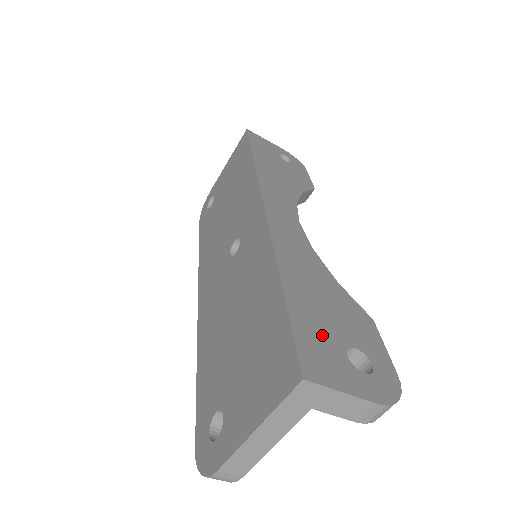
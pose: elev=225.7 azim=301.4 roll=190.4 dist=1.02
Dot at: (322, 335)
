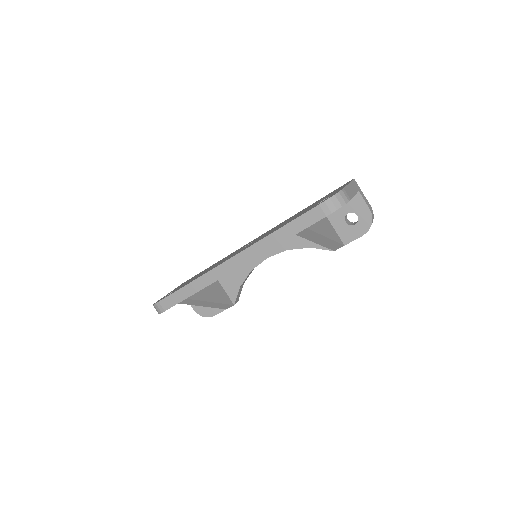
Dot at: occluded
